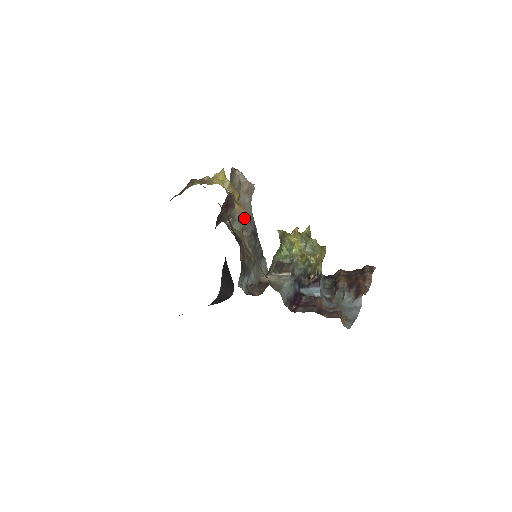
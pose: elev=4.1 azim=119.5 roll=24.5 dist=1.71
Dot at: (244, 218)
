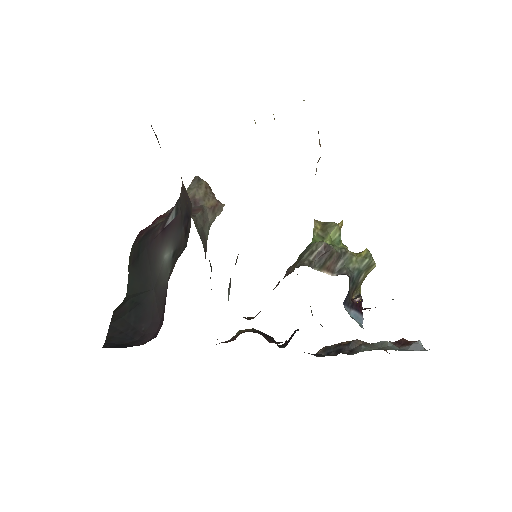
Dot at: occluded
